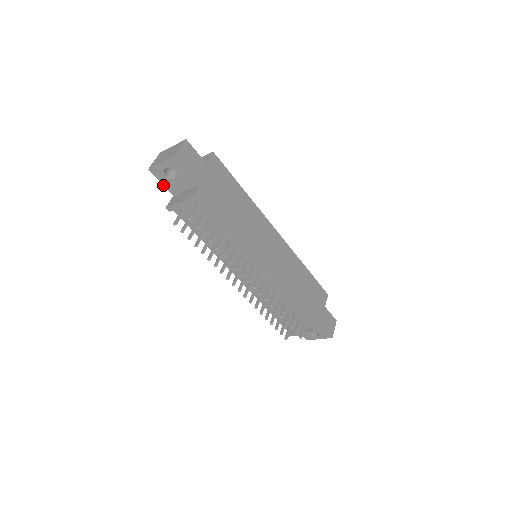
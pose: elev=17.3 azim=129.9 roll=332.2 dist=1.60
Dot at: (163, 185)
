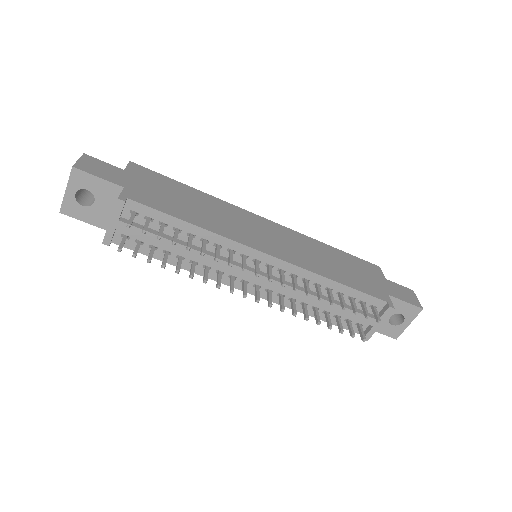
Dot at: occluded
